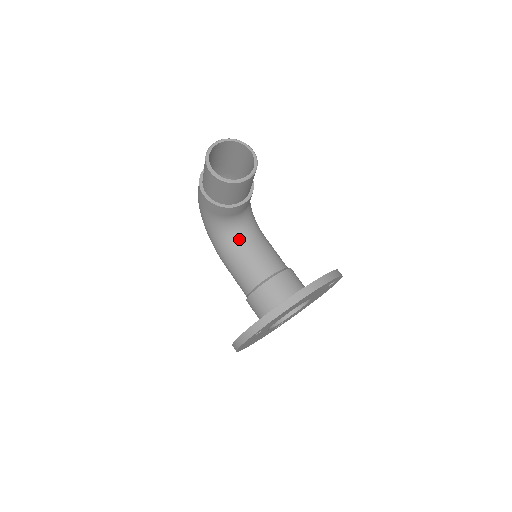
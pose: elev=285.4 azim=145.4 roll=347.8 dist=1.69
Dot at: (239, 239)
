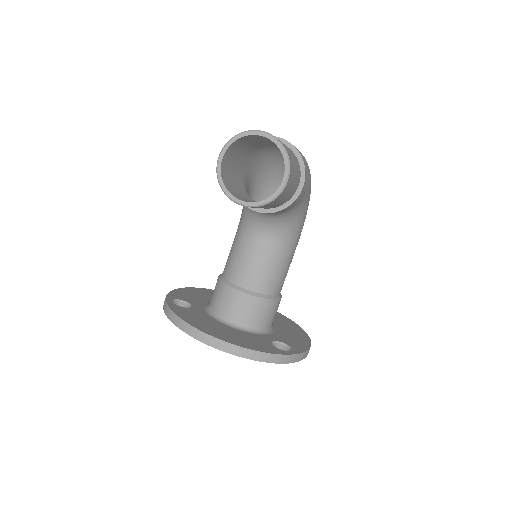
Dot at: (253, 228)
